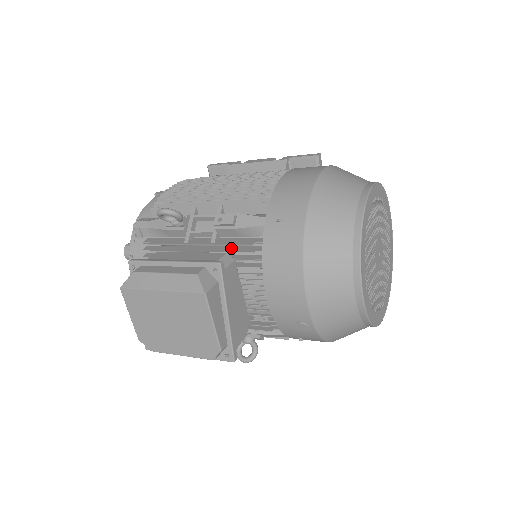
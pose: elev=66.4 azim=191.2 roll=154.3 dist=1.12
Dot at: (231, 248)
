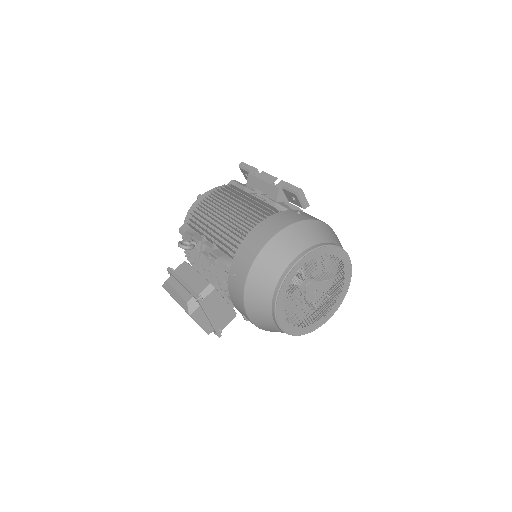
Dot at: occluded
